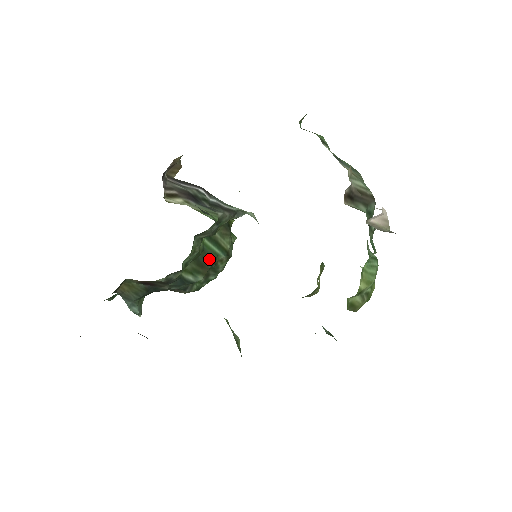
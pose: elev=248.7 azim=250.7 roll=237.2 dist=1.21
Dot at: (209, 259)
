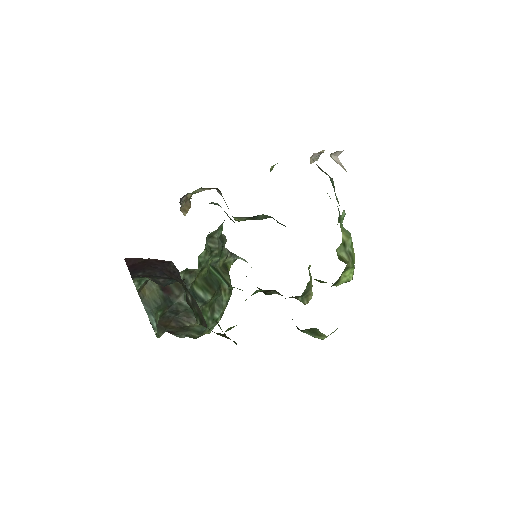
Dot at: (215, 283)
